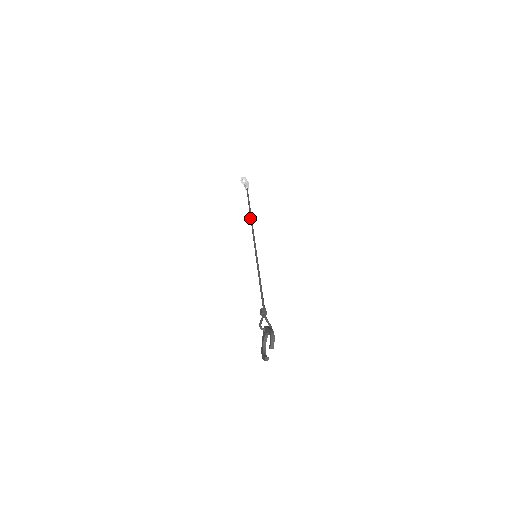
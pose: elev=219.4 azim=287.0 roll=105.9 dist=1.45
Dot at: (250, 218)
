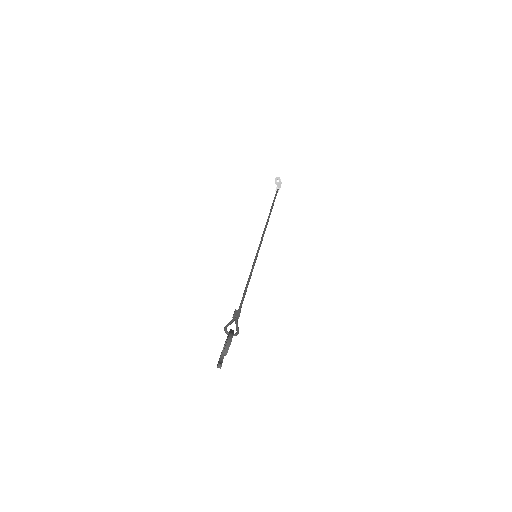
Dot at: occluded
